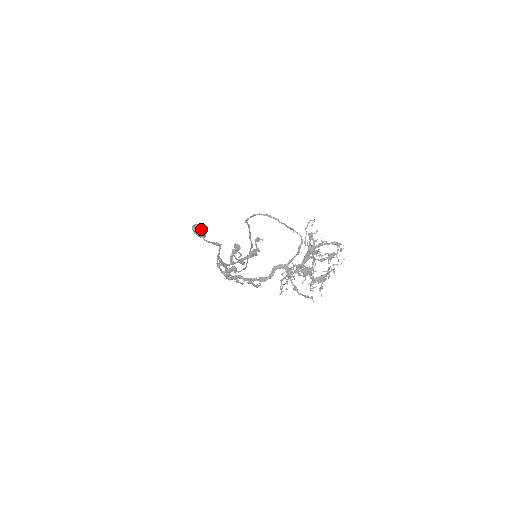
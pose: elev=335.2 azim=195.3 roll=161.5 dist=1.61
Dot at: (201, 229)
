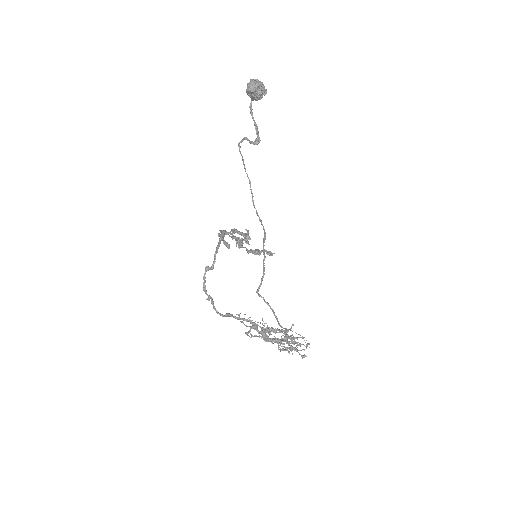
Dot at: (257, 97)
